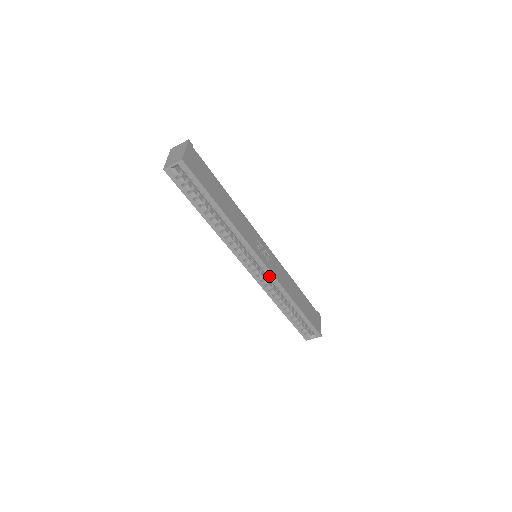
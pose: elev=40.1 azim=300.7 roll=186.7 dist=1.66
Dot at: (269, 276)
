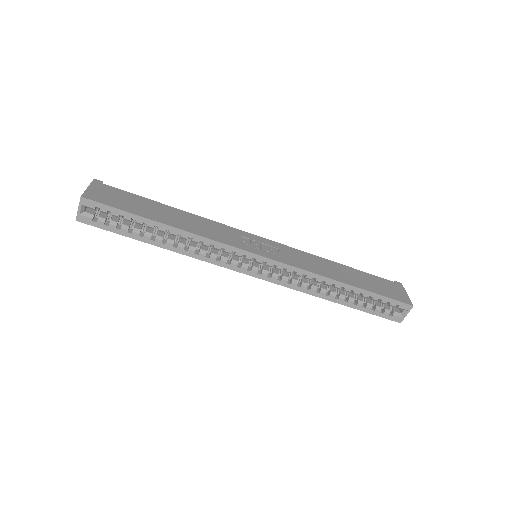
Dot at: (281, 268)
